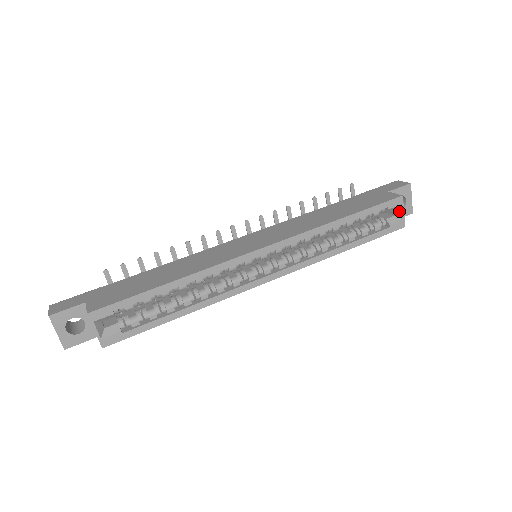
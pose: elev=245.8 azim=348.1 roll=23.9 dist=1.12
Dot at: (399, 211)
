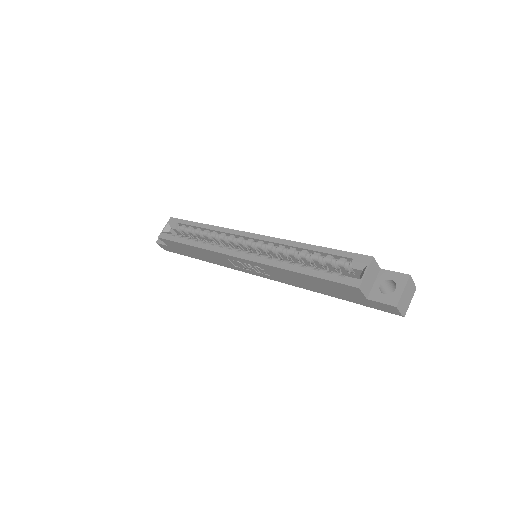
Dot at: (364, 271)
